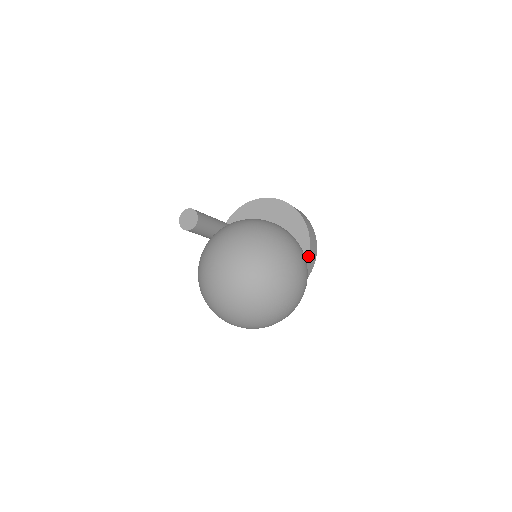
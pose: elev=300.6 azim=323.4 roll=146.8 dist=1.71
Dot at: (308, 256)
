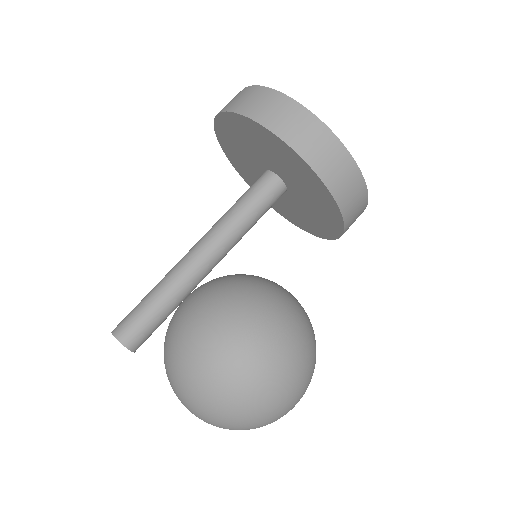
Dot at: (342, 219)
